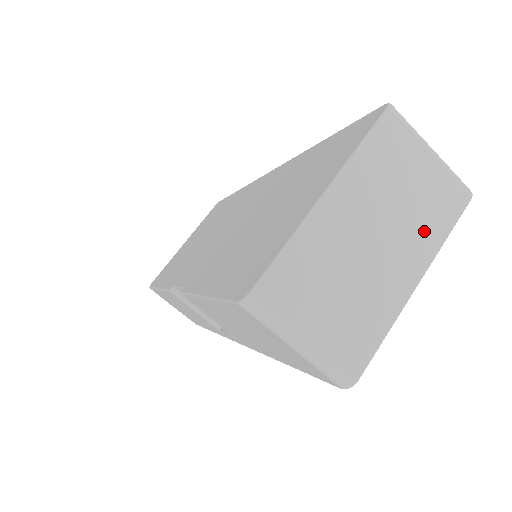
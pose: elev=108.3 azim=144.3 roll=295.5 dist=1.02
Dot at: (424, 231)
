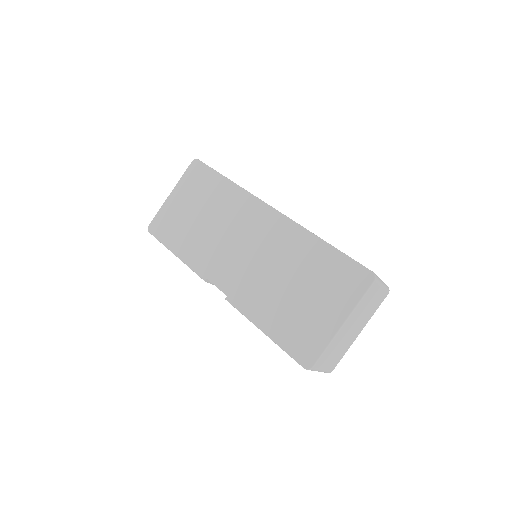
Dot at: (369, 315)
